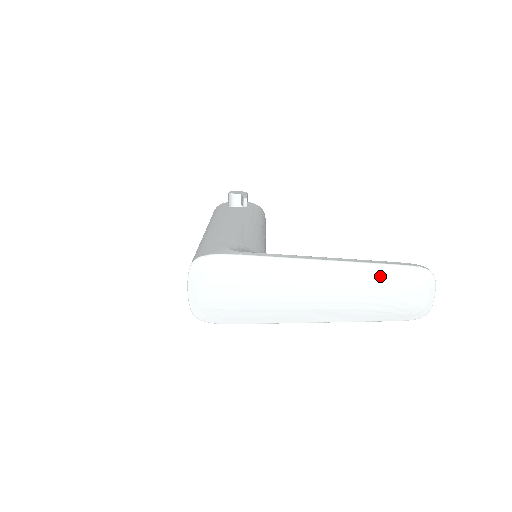
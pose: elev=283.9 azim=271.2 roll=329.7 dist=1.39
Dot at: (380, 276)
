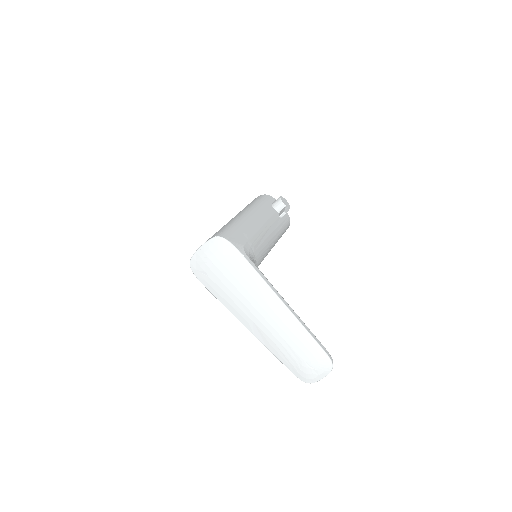
Dot at: (305, 342)
